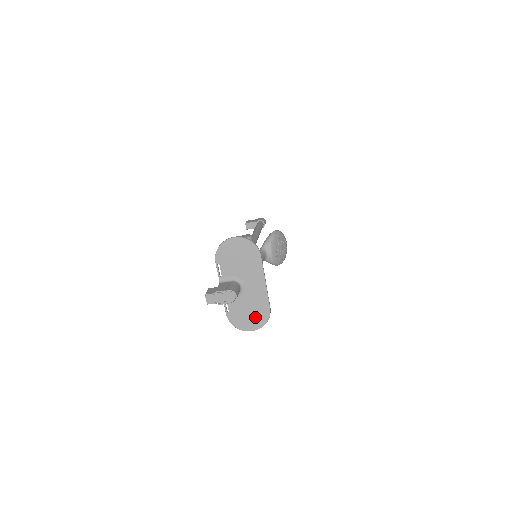
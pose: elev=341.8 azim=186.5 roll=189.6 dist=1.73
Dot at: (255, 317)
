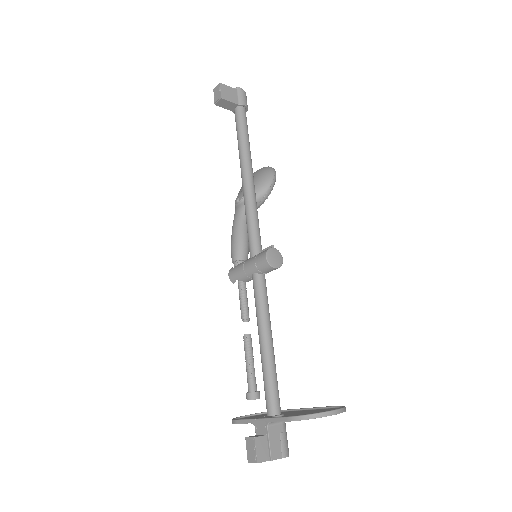
Dot at: occluded
